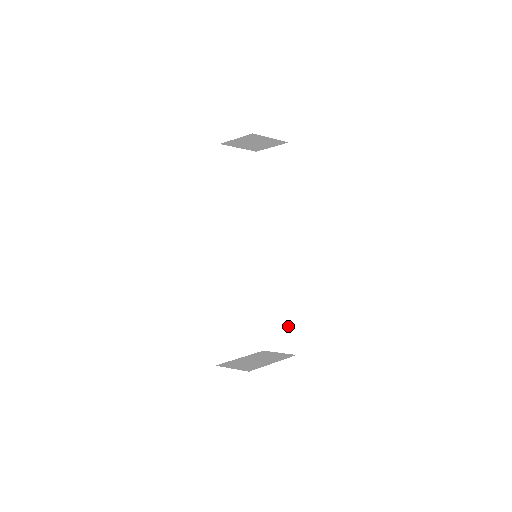
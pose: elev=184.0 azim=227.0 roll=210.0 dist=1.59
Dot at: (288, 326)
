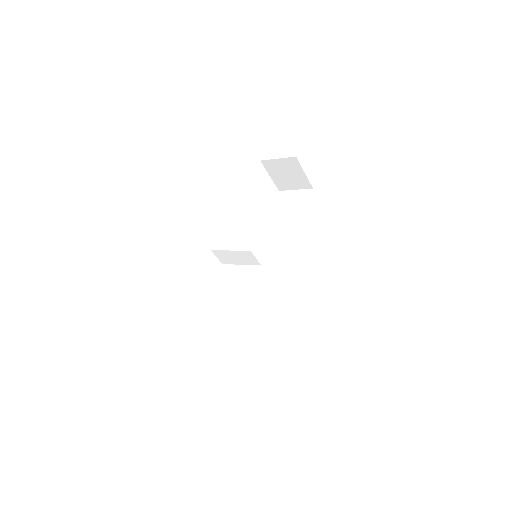
Dot at: (259, 335)
